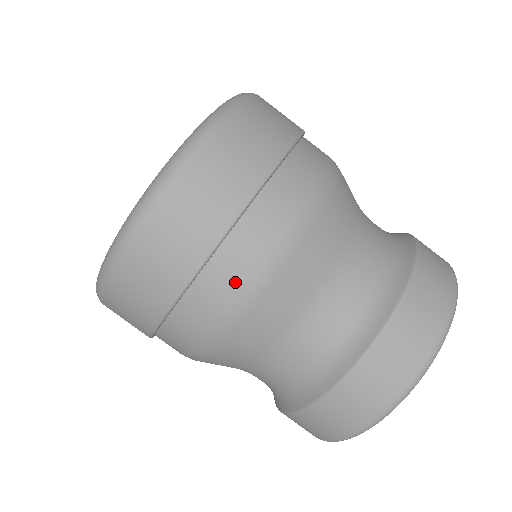
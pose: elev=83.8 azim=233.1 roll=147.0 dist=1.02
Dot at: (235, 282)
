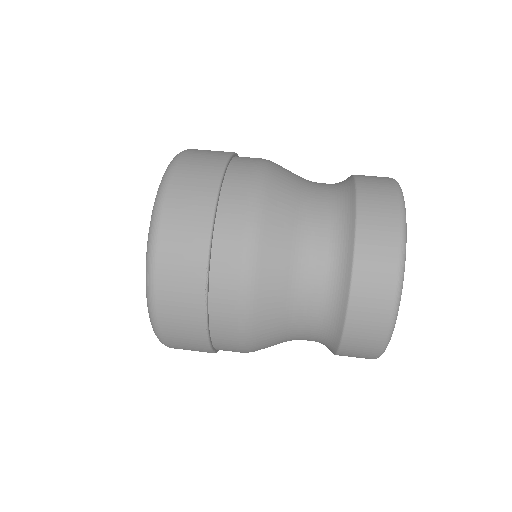
Dot at: (254, 161)
